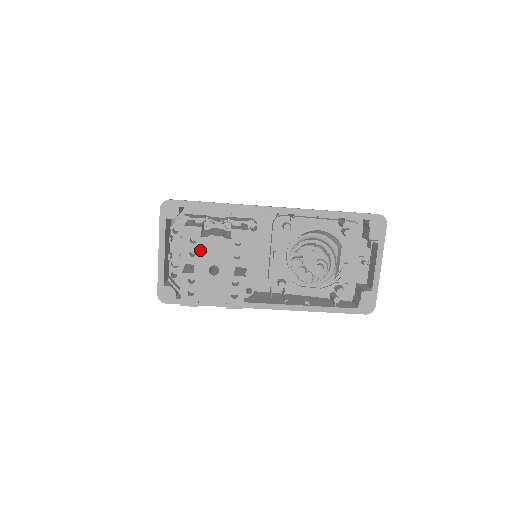
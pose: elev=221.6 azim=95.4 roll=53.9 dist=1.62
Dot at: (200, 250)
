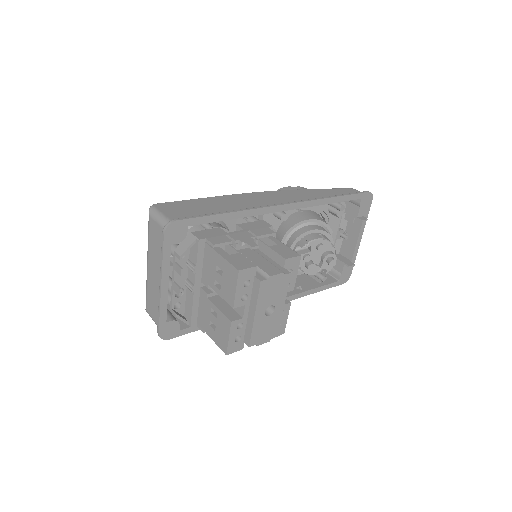
Dot at: (259, 295)
